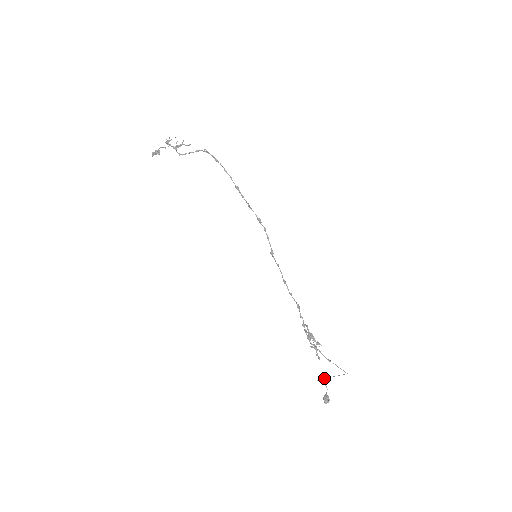
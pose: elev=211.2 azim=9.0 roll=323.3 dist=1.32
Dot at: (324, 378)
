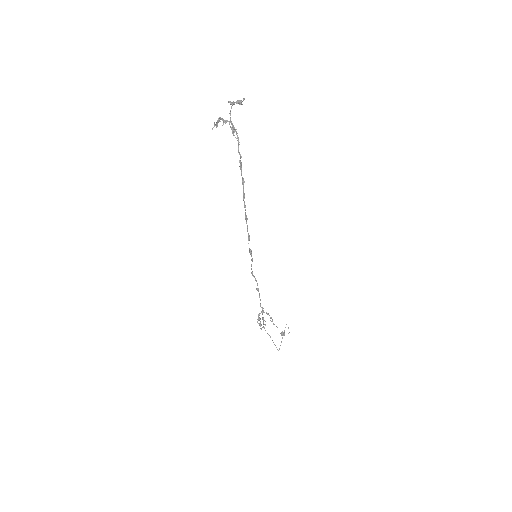
Dot at: (284, 330)
